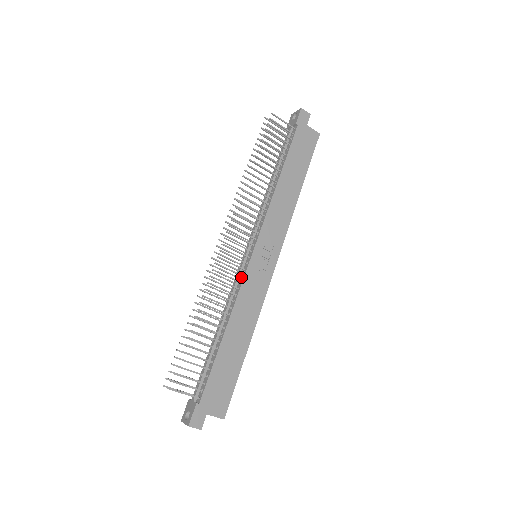
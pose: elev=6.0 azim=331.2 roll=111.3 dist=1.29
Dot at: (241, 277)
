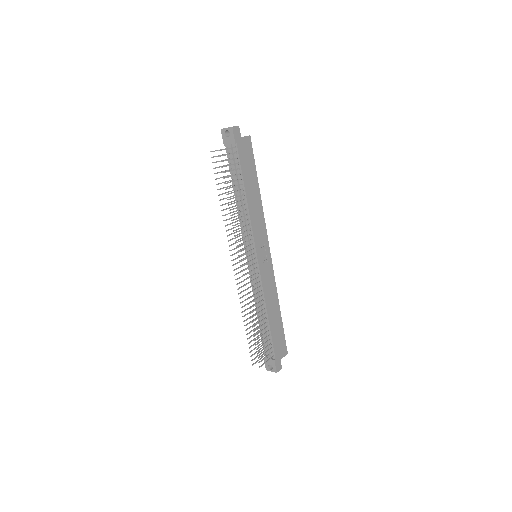
Dot at: (258, 278)
